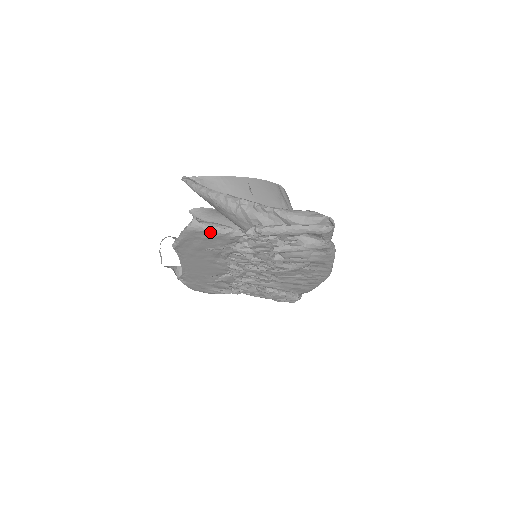
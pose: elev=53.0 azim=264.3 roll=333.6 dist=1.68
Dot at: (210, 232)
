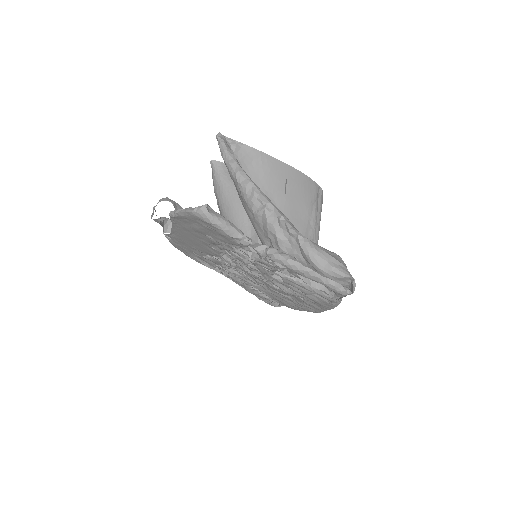
Dot at: (216, 227)
